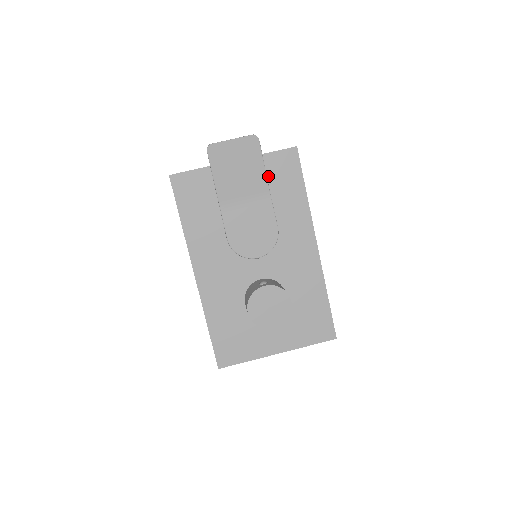
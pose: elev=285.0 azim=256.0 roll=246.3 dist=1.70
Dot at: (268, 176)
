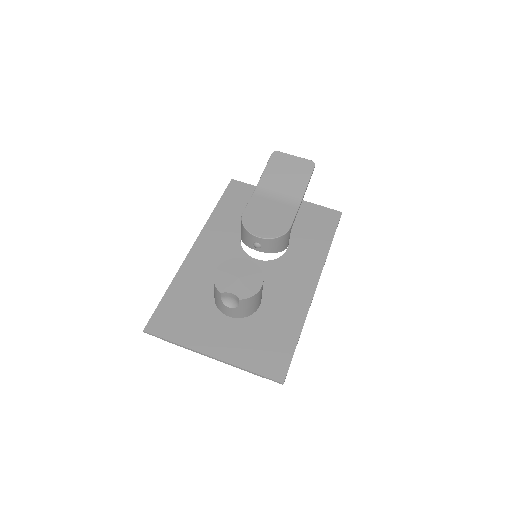
Dot at: (306, 217)
